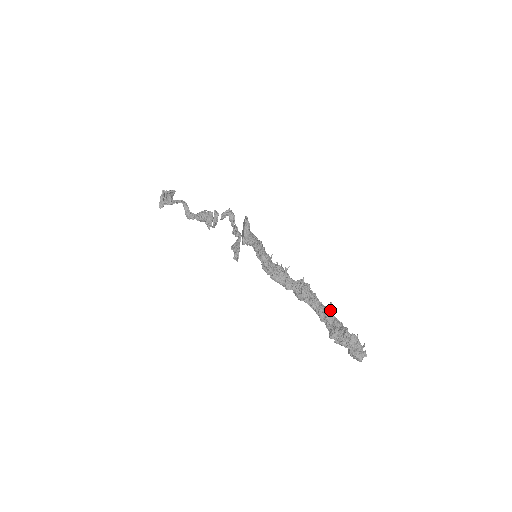
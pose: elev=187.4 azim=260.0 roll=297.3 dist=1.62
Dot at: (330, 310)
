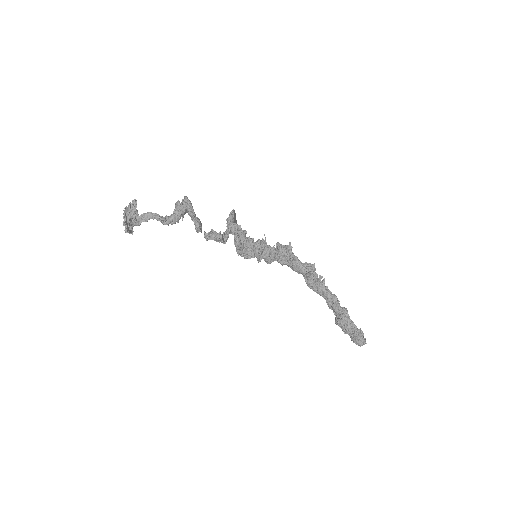
Dot at: (337, 305)
